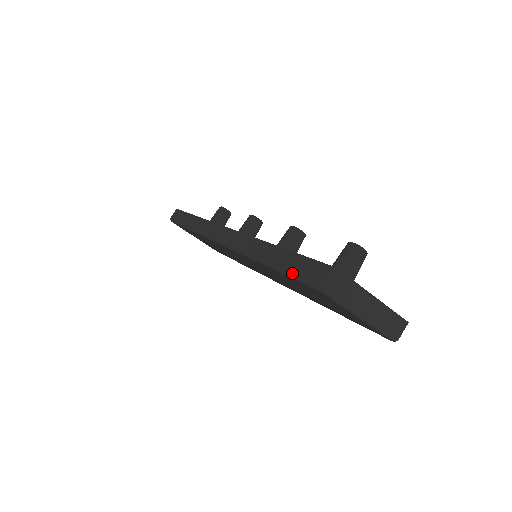
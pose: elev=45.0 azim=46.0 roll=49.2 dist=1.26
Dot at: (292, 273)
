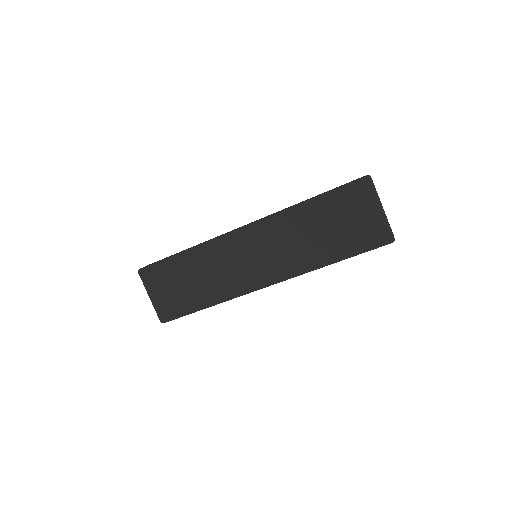
Dot at: (338, 187)
